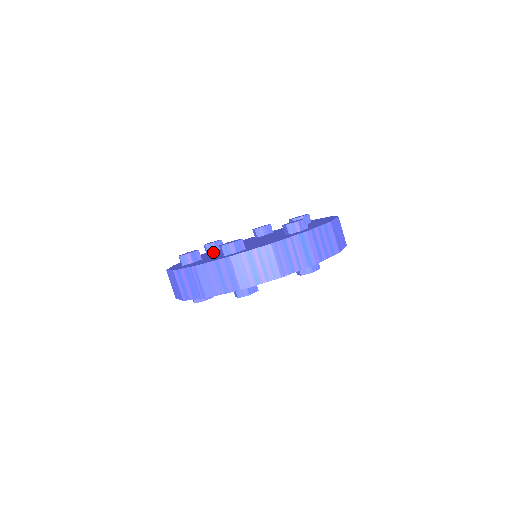
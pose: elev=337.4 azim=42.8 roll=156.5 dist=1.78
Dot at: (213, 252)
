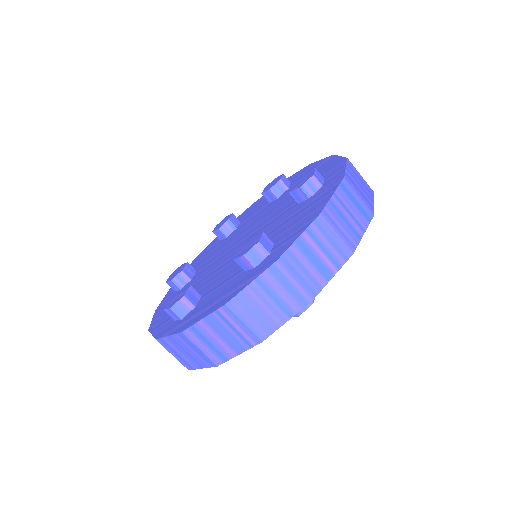
Dot at: (189, 283)
